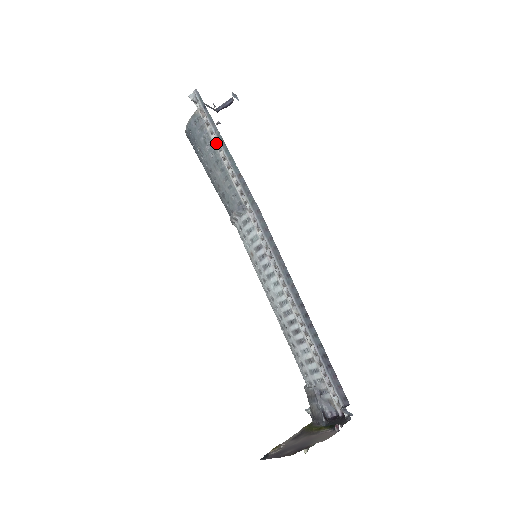
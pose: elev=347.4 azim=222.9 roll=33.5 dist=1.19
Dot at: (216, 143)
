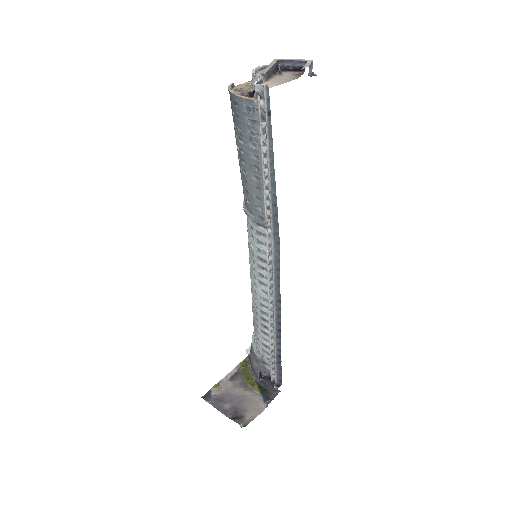
Dot at: (264, 158)
